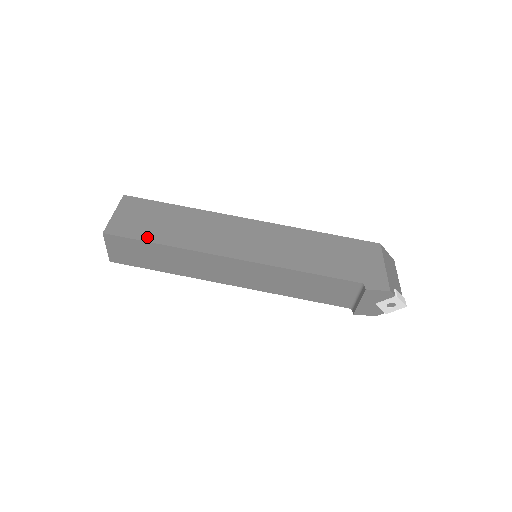
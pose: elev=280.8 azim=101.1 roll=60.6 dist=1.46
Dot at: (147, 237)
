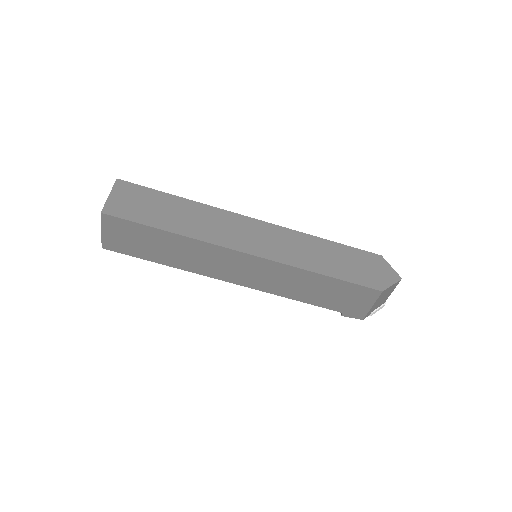
Dot at: (144, 257)
